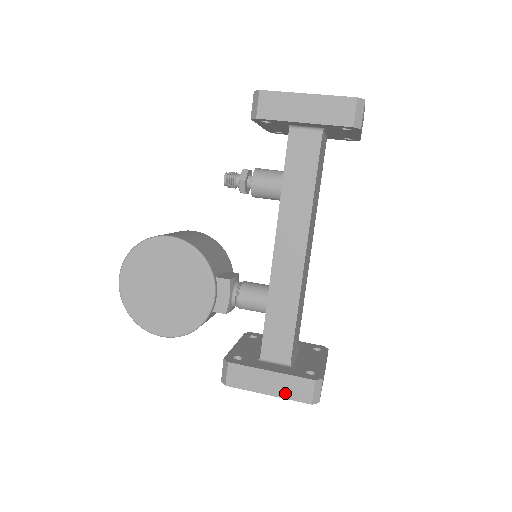
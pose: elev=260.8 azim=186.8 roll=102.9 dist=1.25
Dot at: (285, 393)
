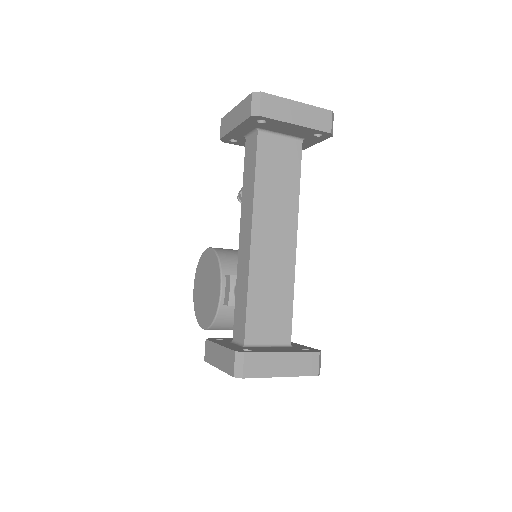
Dot at: (224, 366)
